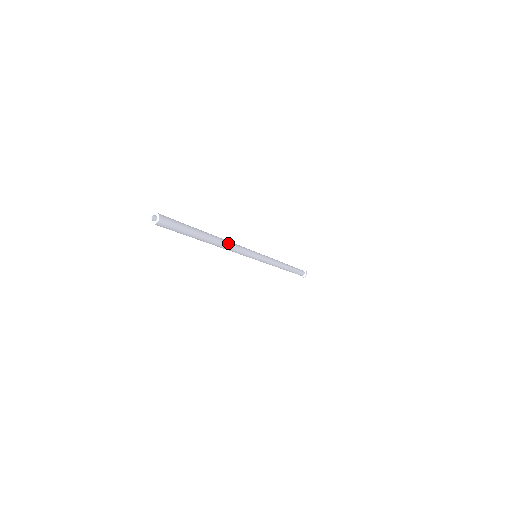
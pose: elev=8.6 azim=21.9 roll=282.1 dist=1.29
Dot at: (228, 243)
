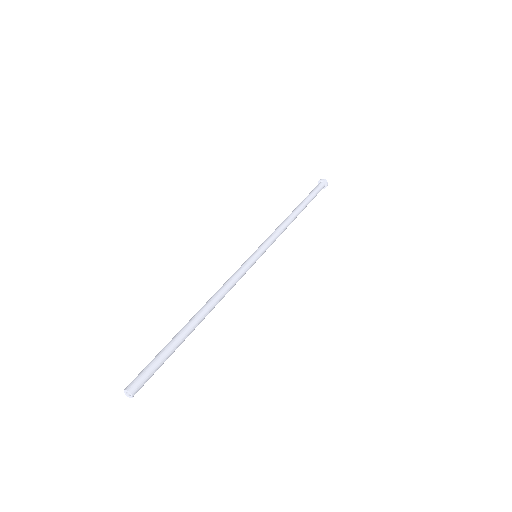
Dot at: (217, 303)
